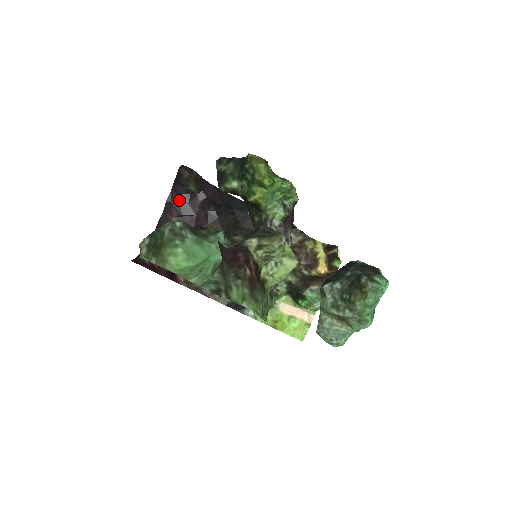
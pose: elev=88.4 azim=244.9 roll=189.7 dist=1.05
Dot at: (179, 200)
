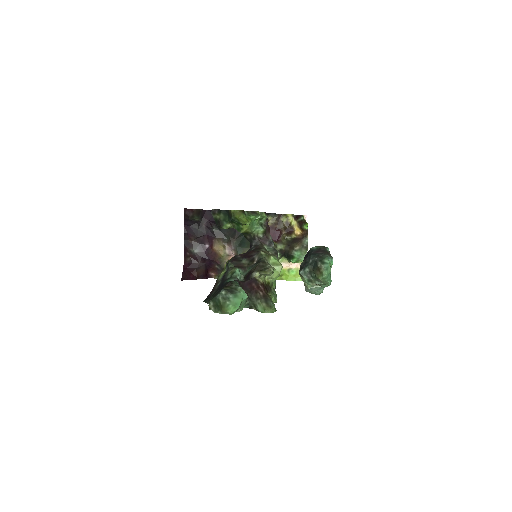
Dot at: (192, 229)
